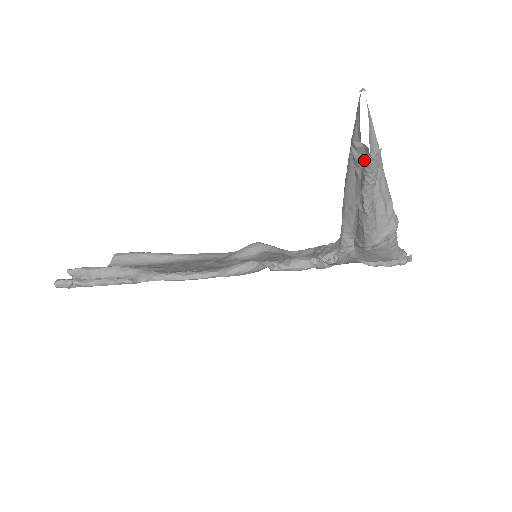
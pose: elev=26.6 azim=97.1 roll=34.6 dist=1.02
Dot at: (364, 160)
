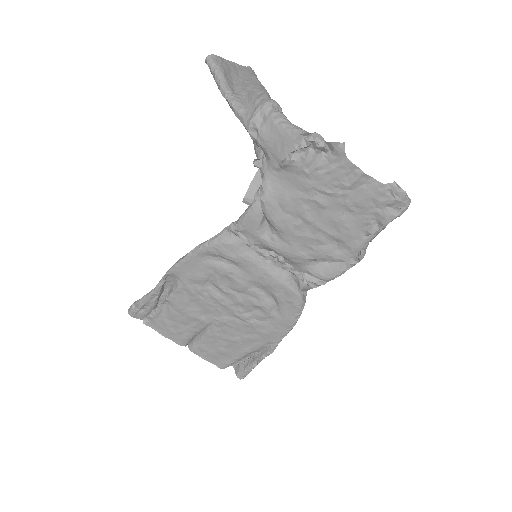
Dot at: occluded
